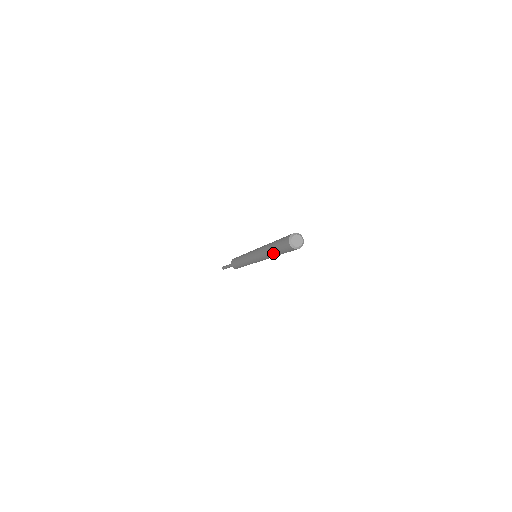
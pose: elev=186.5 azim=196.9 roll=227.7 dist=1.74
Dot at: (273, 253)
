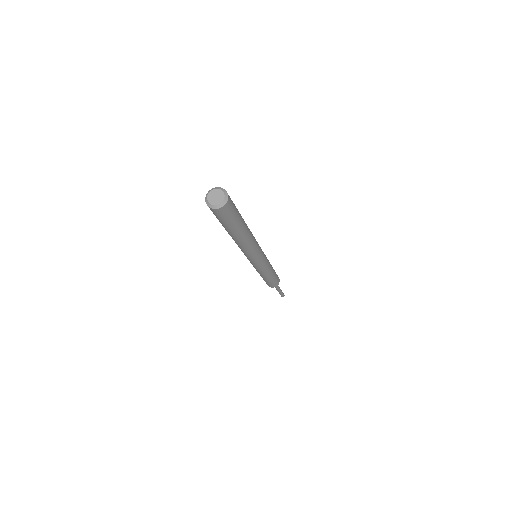
Dot at: (231, 235)
